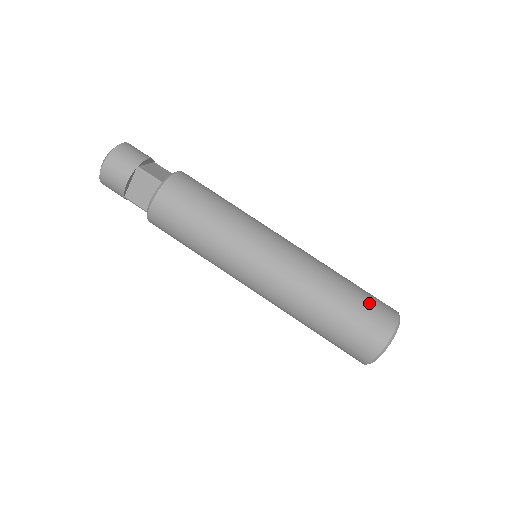
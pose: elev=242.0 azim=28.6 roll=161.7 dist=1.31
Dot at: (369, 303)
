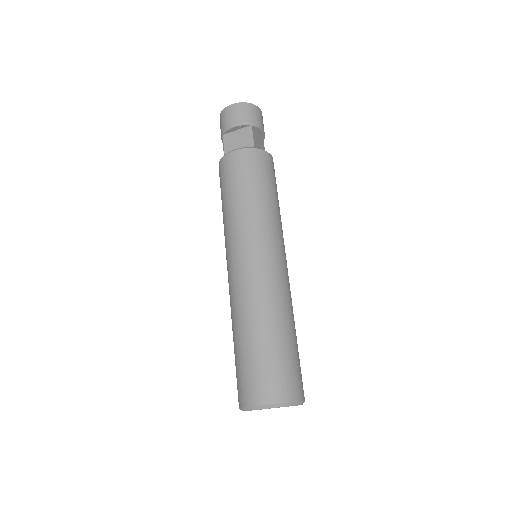
Dot at: (293, 364)
